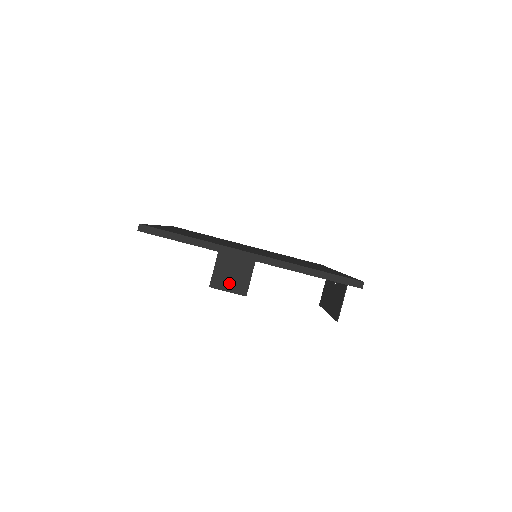
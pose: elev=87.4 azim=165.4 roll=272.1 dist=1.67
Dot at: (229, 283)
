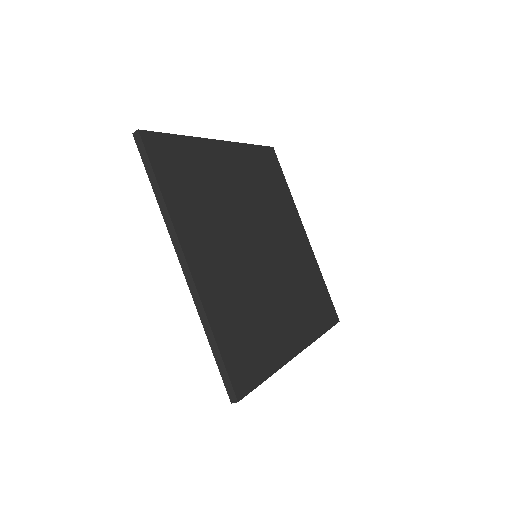
Dot at: occluded
